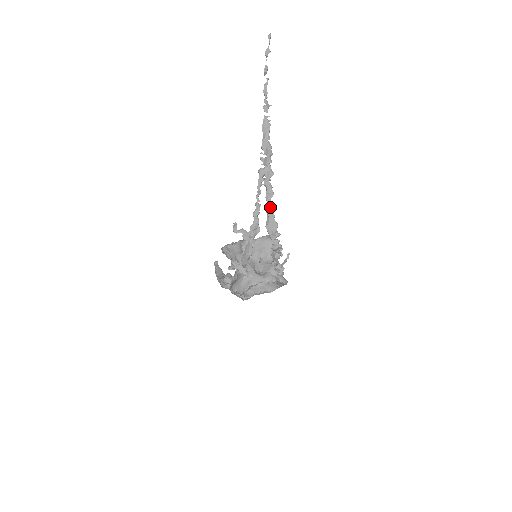
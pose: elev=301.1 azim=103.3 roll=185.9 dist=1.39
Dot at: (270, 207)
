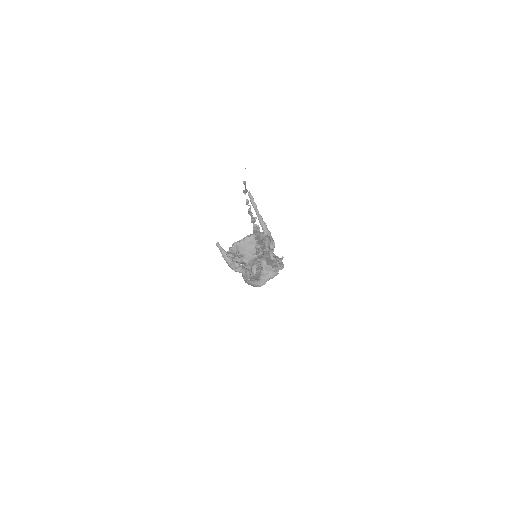
Dot at: (268, 258)
